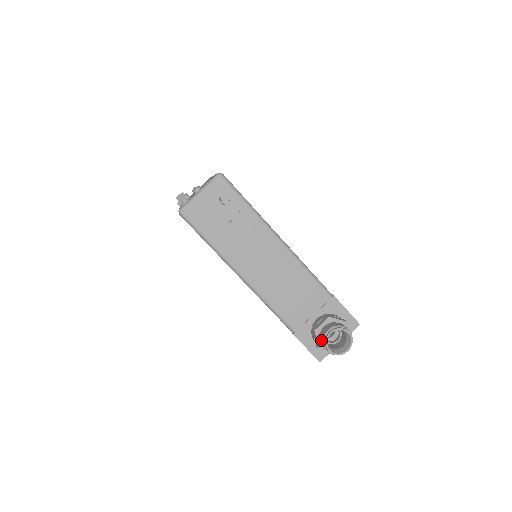
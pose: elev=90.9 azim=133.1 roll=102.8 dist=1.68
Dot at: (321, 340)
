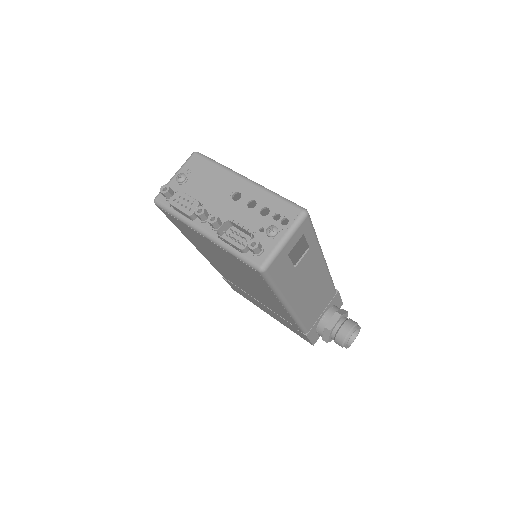
Dot at: (339, 340)
